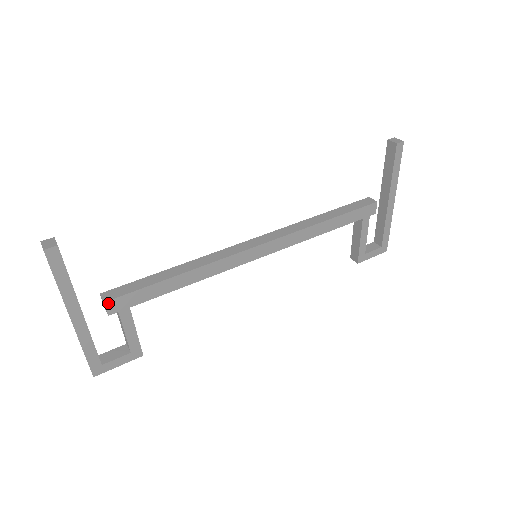
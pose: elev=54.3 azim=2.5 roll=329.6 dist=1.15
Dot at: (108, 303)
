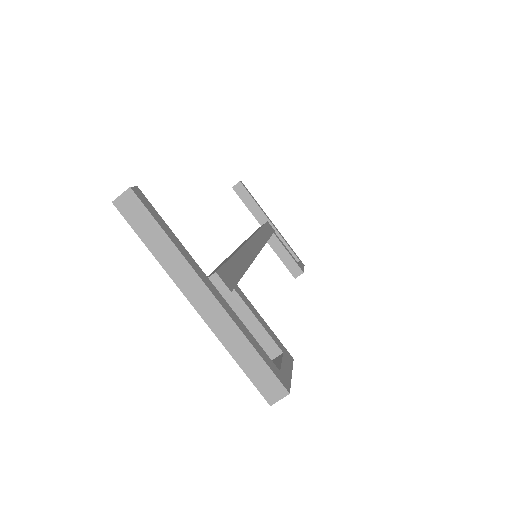
Dot at: (219, 274)
